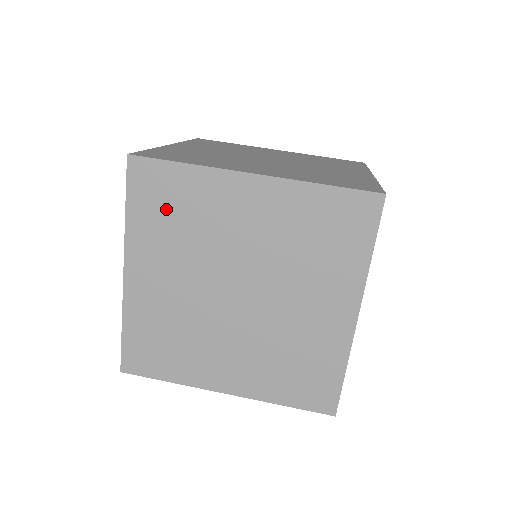
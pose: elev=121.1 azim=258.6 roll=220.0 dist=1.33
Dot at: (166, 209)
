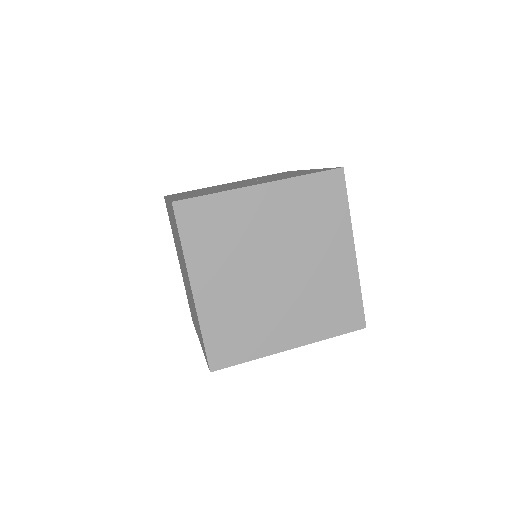
Dot at: (210, 230)
